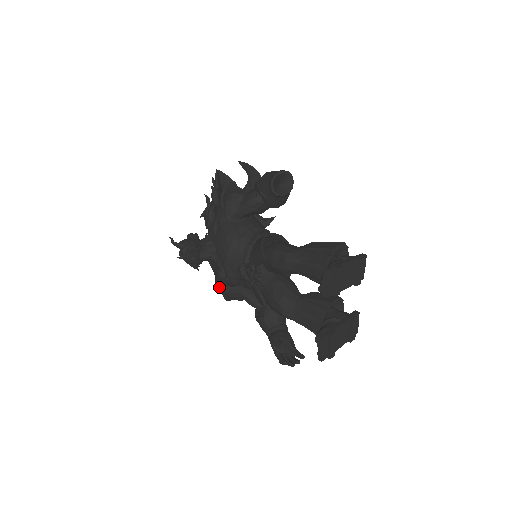
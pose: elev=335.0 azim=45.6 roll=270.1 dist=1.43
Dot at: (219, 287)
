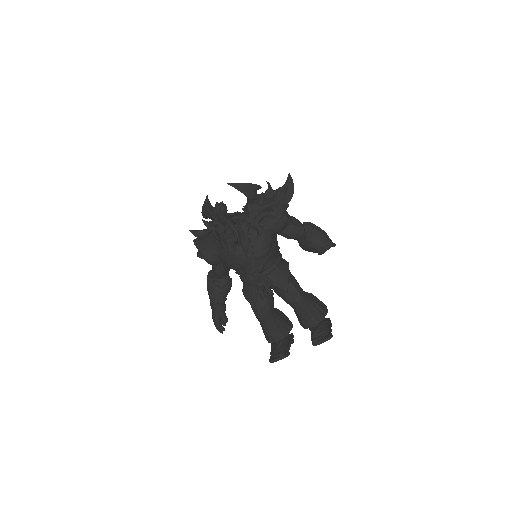
Dot at: (211, 254)
